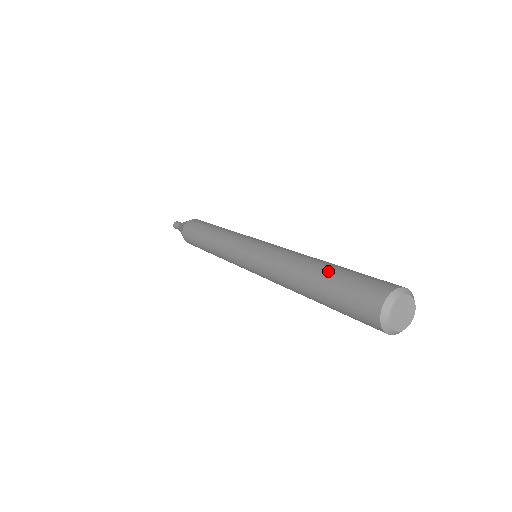
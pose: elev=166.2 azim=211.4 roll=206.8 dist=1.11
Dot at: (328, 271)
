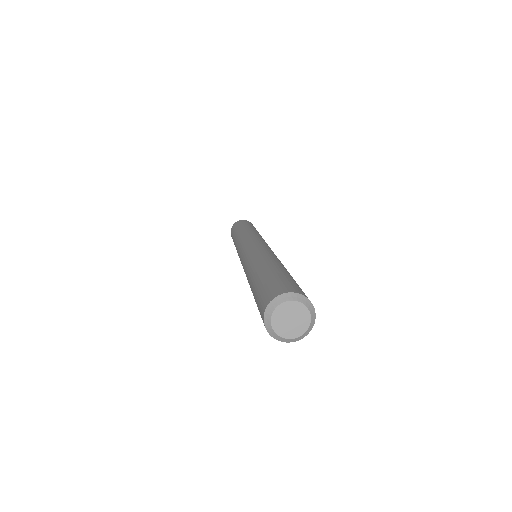
Dot at: (259, 274)
